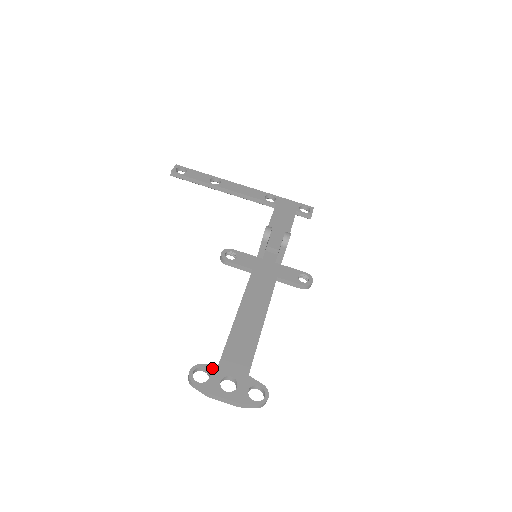
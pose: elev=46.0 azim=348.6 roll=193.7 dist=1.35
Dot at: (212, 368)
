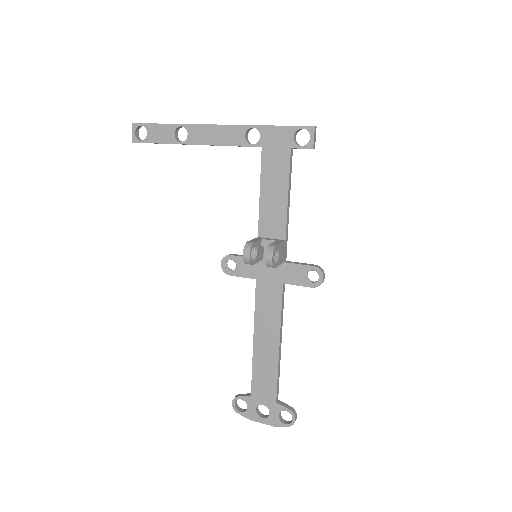
Dot at: (247, 399)
